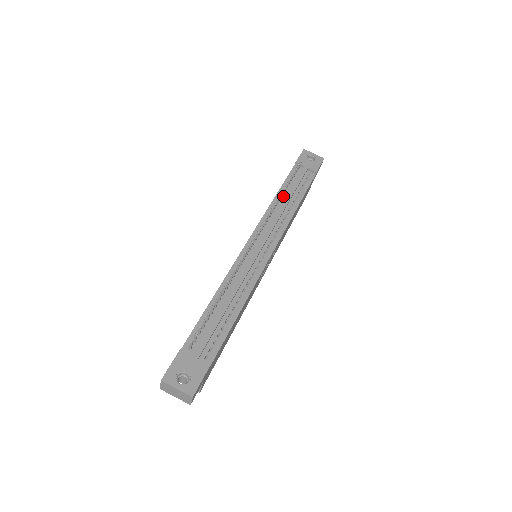
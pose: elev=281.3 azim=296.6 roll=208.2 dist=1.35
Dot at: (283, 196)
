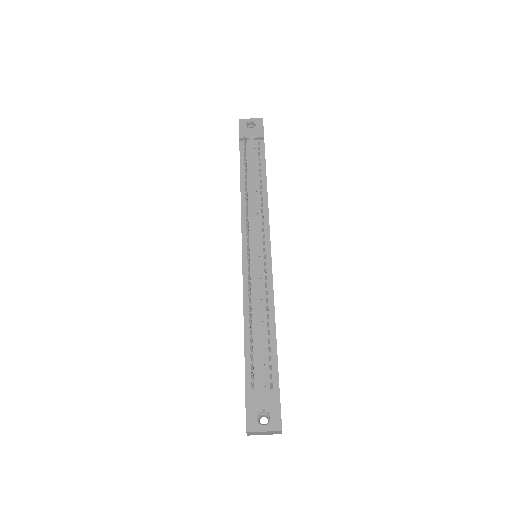
Dot at: (247, 182)
